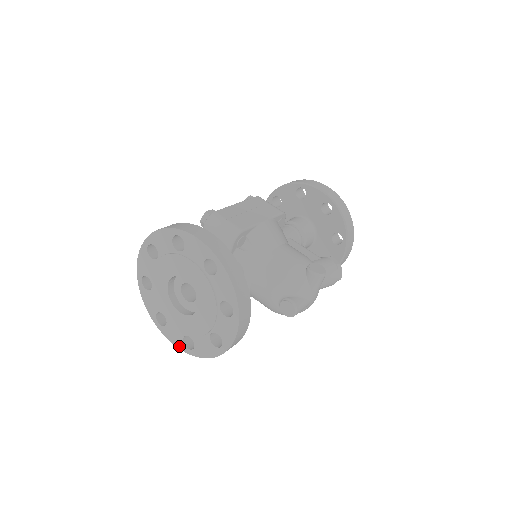
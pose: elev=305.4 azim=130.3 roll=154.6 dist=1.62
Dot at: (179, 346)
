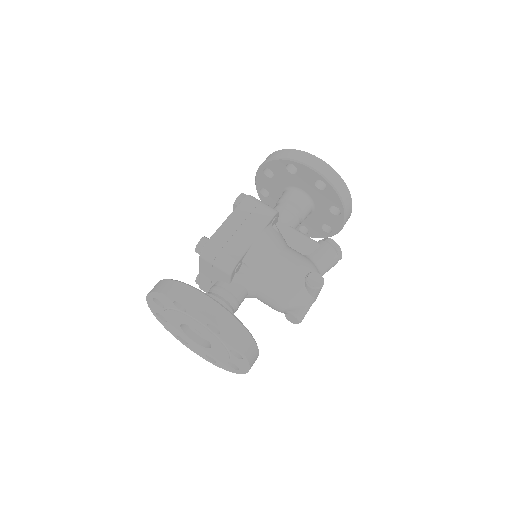
Dot at: (203, 358)
